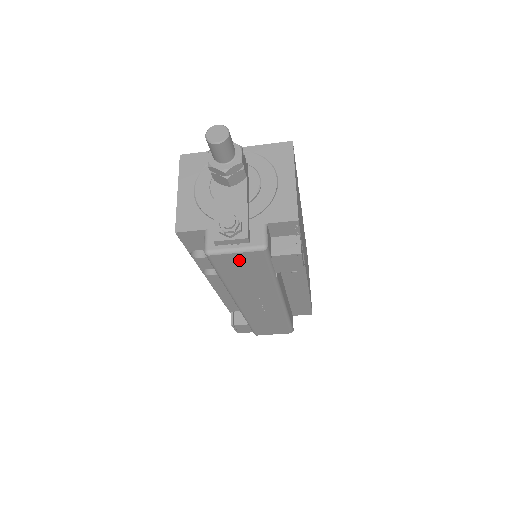
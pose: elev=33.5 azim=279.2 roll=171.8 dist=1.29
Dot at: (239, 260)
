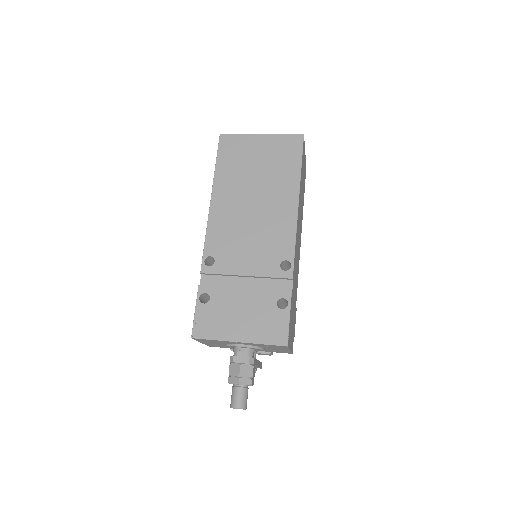
Dot at: occluded
